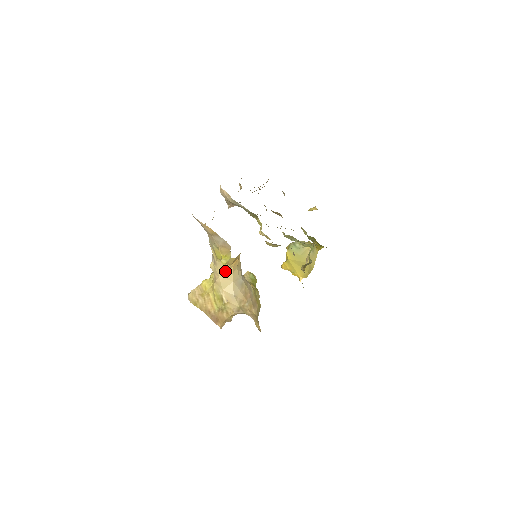
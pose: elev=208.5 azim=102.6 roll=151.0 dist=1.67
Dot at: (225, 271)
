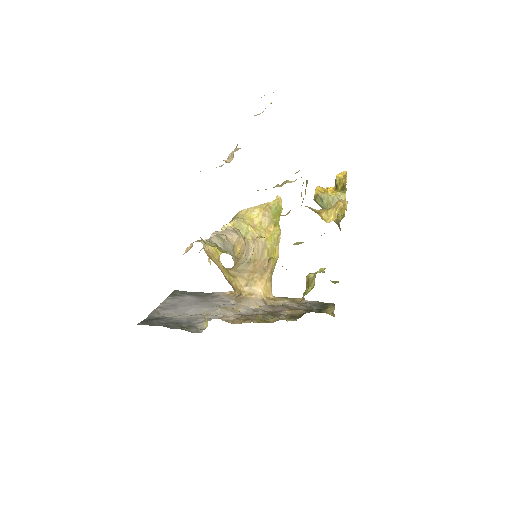
Dot at: occluded
